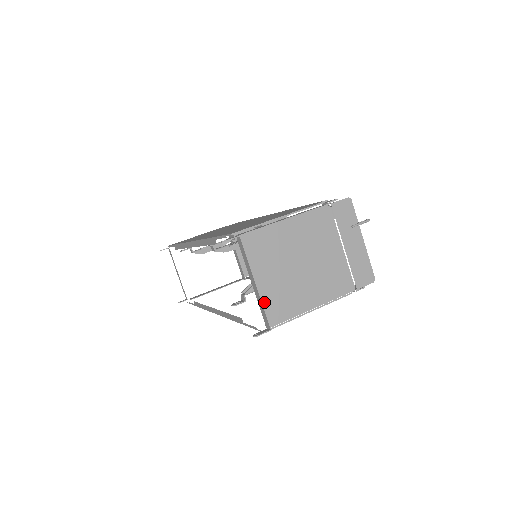
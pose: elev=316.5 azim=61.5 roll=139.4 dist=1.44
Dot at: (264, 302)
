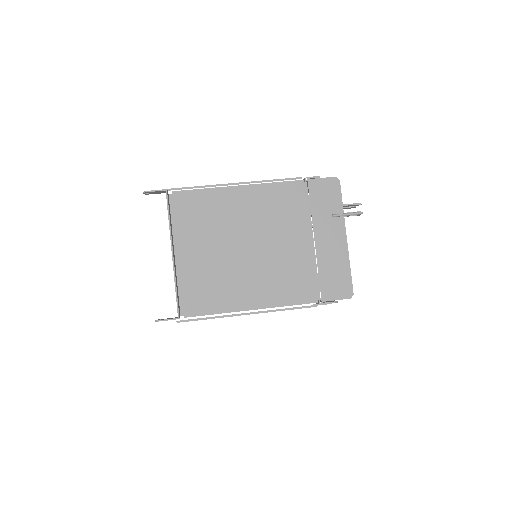
Dot at: (183, 282)
